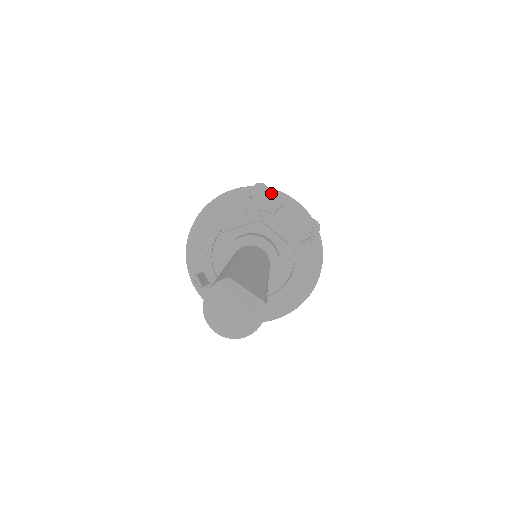
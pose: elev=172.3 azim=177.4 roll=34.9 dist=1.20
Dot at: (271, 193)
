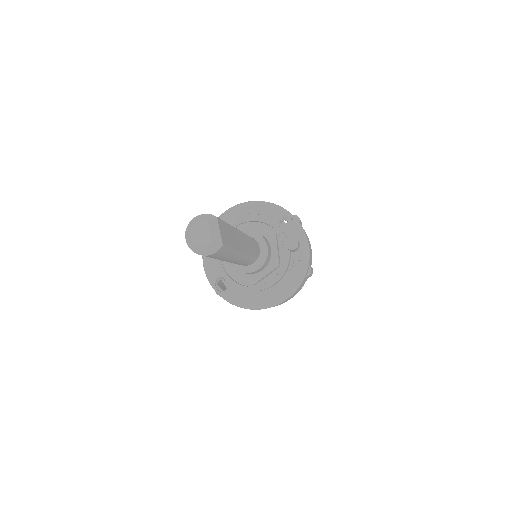
Dot at: (298, 226)
